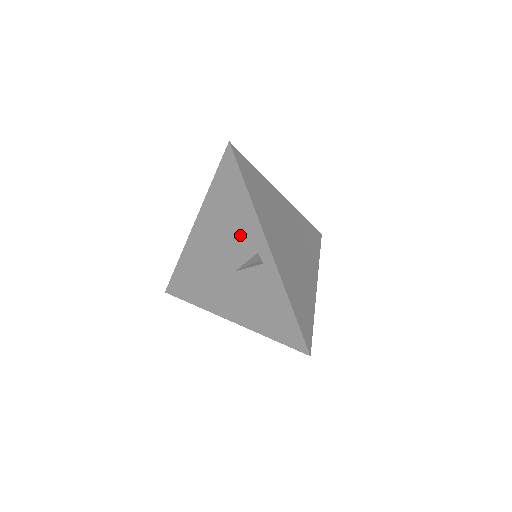
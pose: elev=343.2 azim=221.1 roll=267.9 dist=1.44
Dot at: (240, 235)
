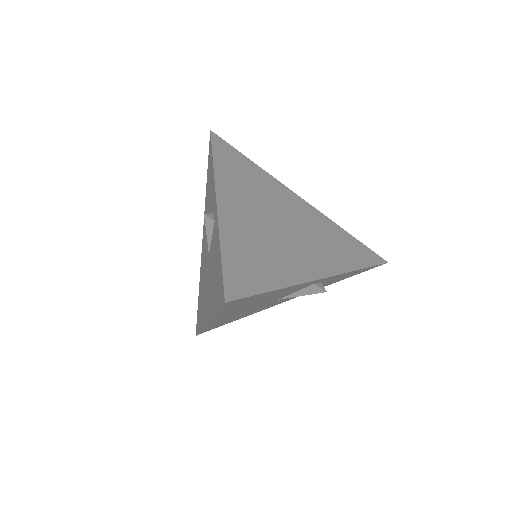
Dot at: (210, 209)
